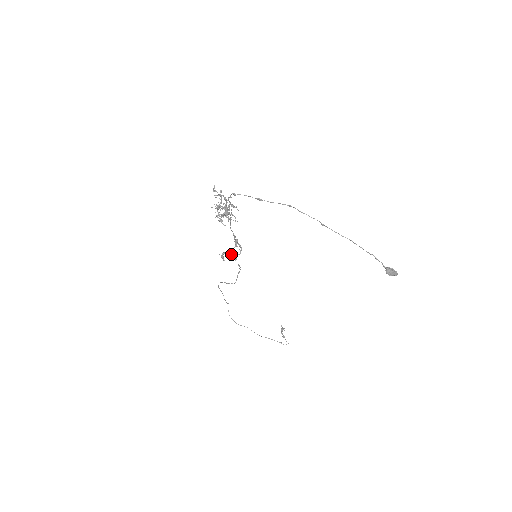
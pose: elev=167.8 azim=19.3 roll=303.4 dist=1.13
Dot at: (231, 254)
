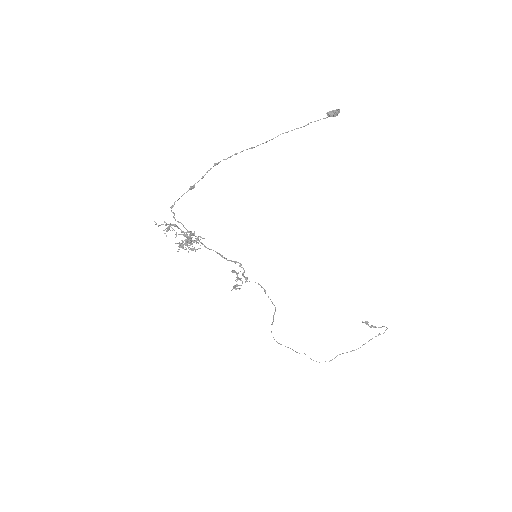
Dot at: occluded
